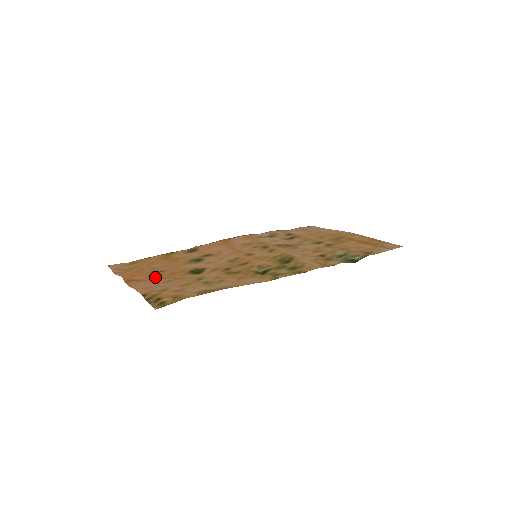
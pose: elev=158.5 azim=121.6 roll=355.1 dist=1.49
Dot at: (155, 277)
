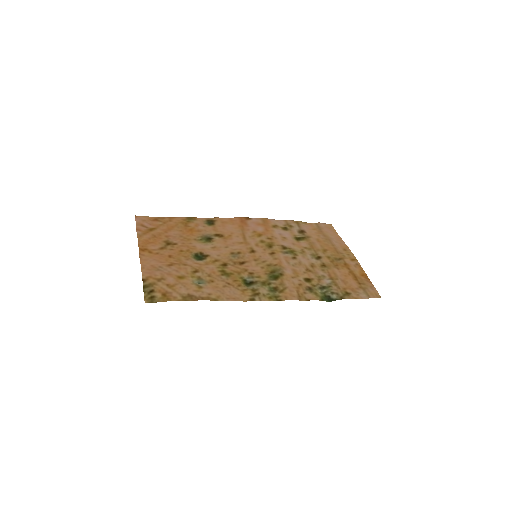
Dot at: (164, 252)
